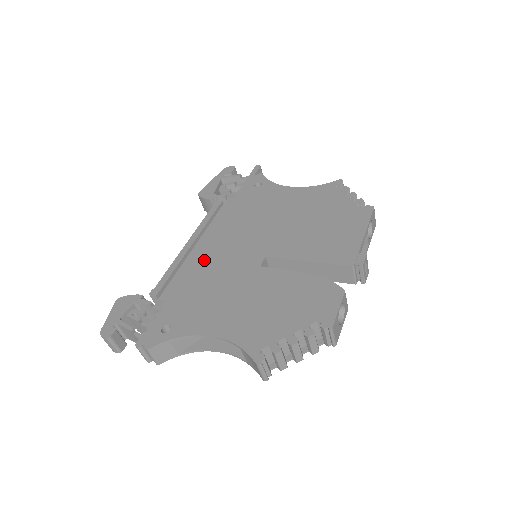
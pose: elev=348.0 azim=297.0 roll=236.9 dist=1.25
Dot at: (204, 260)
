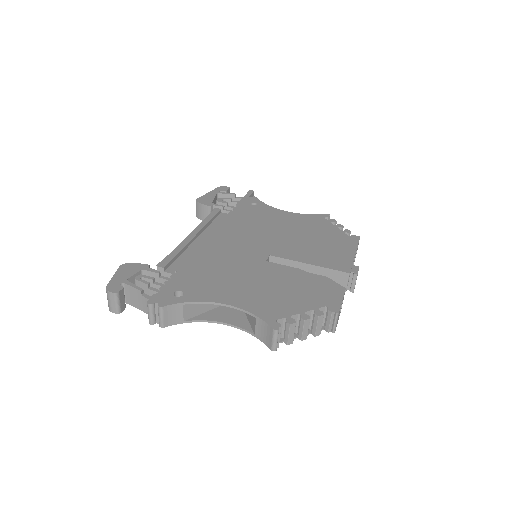
Dot at: (210, 248)
